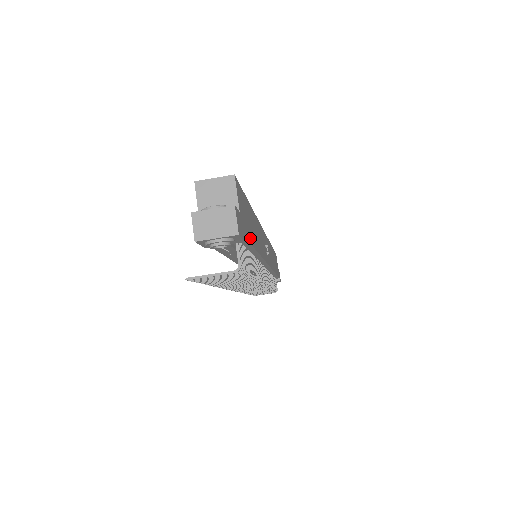
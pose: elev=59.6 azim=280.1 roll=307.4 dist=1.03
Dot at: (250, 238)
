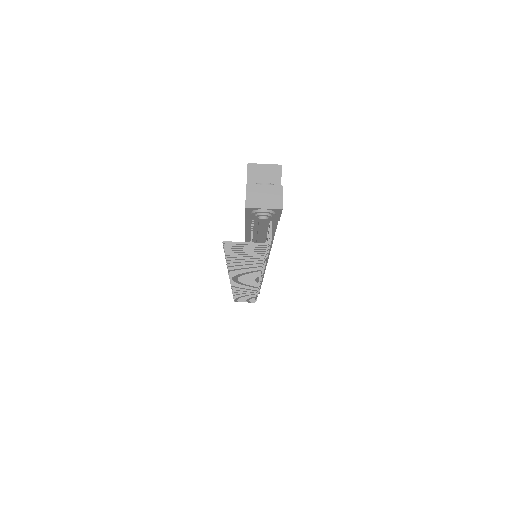
Dot at: occluded
